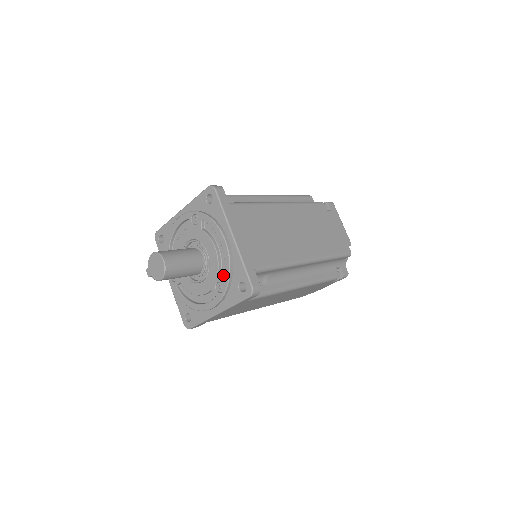
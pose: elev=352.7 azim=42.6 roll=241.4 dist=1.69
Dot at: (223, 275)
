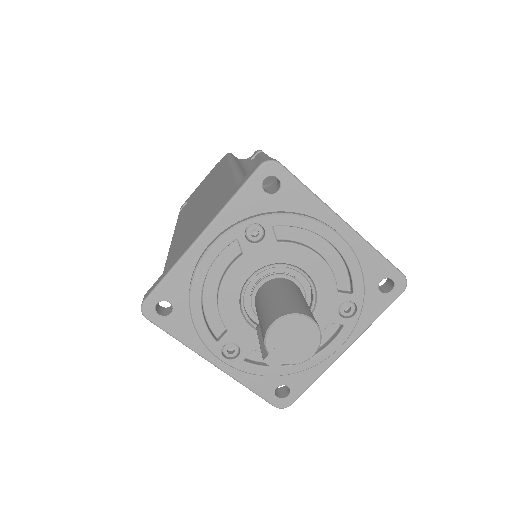
Dot at: (342, 290)
